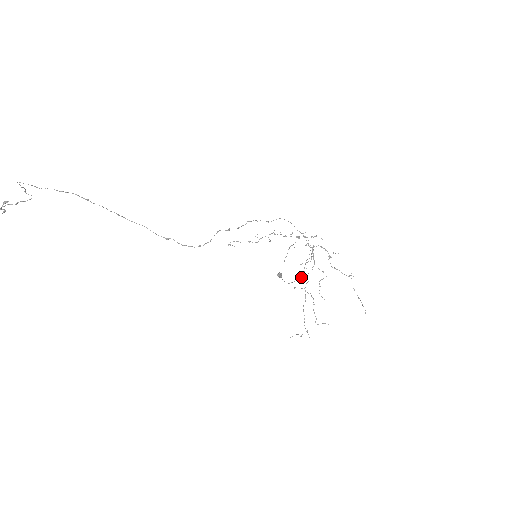
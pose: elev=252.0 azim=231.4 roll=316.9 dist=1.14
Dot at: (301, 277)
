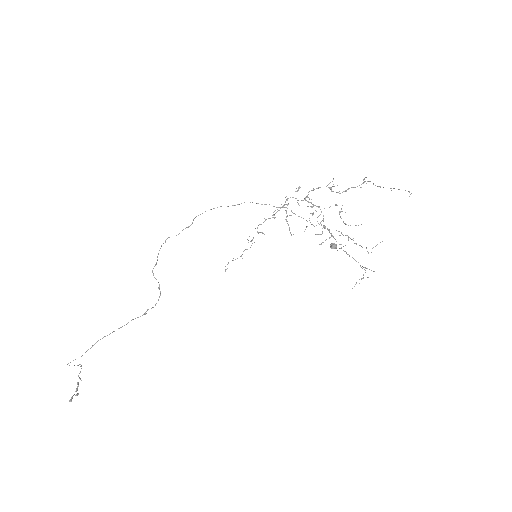
Dot at: occluded
